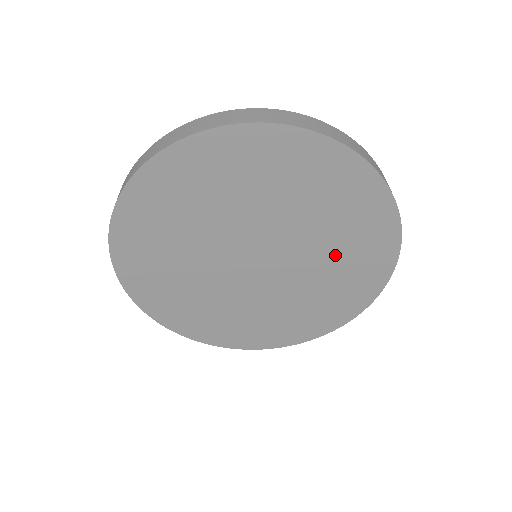
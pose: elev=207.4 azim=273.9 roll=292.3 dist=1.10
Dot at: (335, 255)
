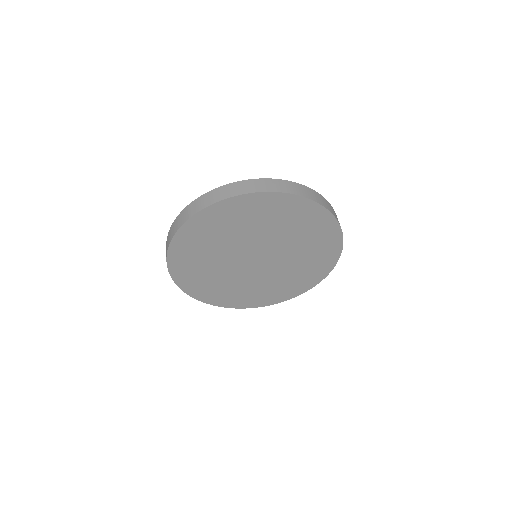
Dot at: (302, 242)
